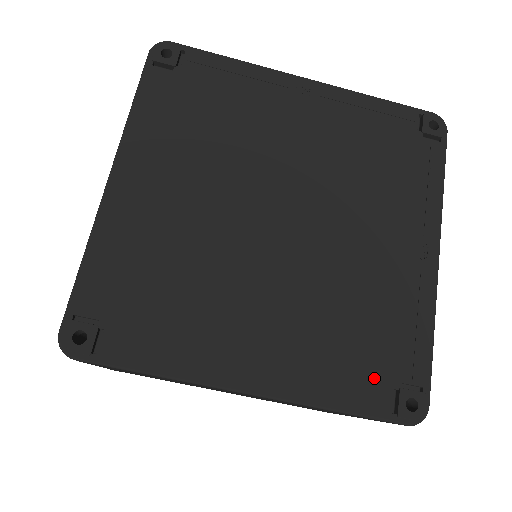
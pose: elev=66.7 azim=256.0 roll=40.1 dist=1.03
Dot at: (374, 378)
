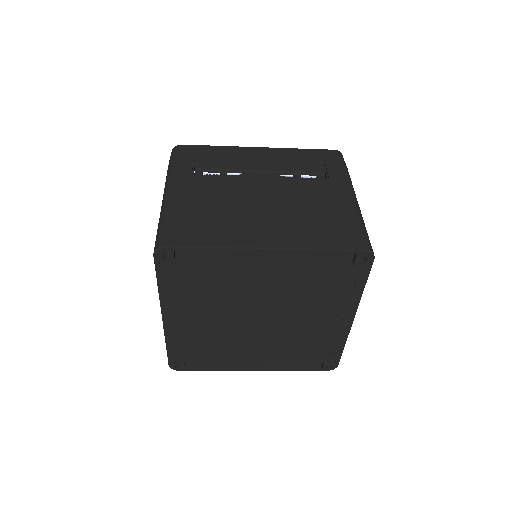
Dot at: (312, 362)
